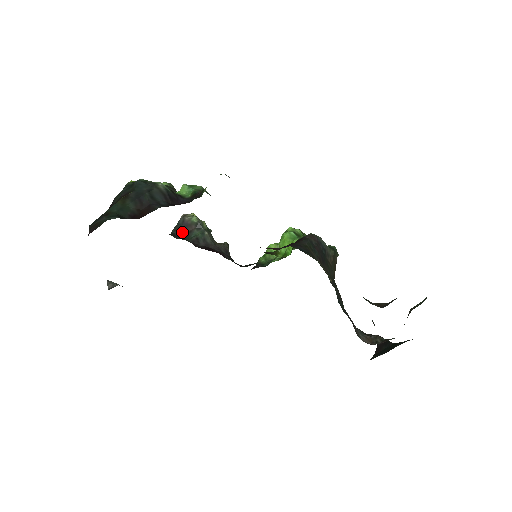
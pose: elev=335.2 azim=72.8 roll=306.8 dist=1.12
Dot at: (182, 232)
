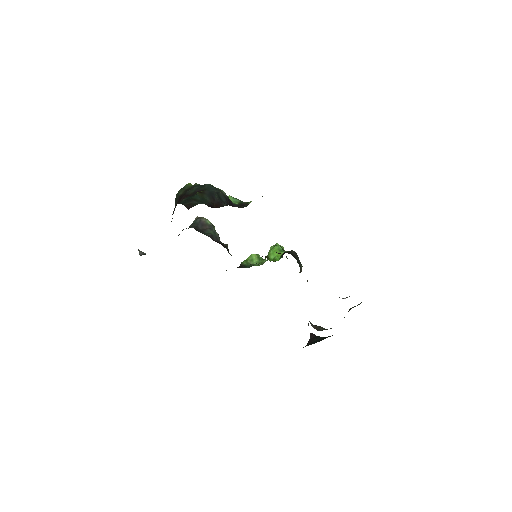
Dot at: (199, 228)
